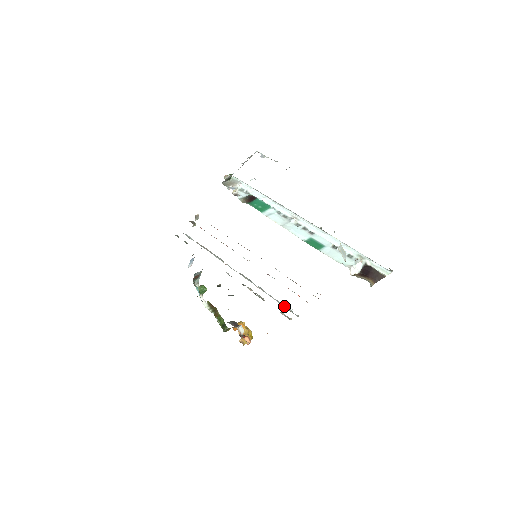
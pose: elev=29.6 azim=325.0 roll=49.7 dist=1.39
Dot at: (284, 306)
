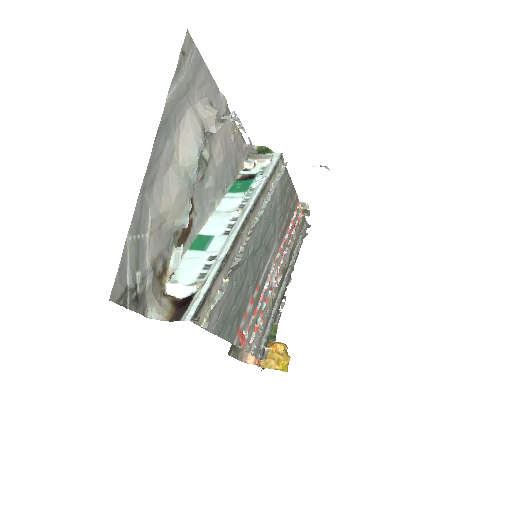
Dot at: (264, 337)
